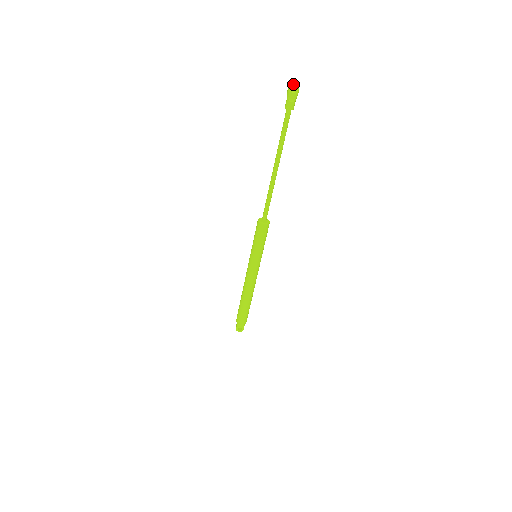
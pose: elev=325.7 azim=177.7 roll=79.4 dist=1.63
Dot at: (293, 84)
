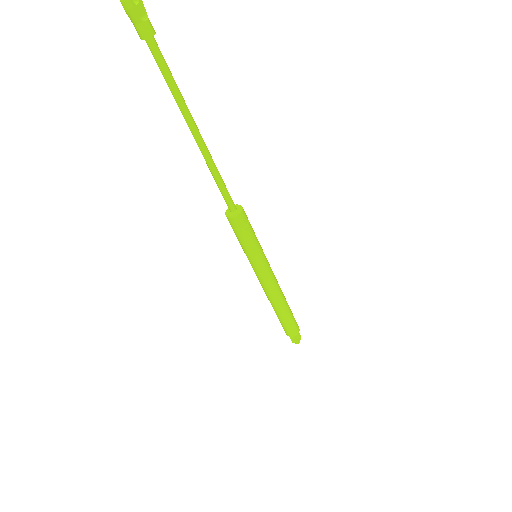
Dot at: out of frame
